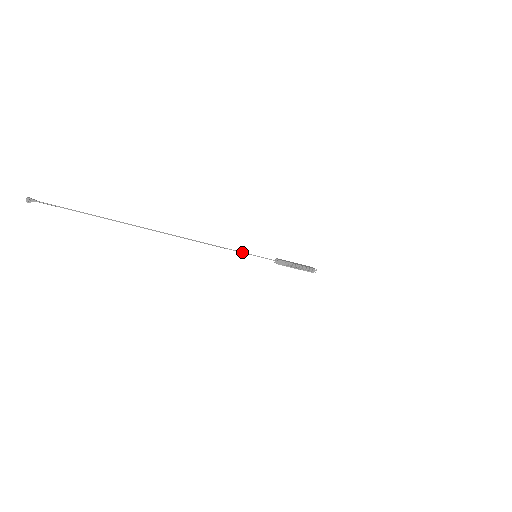
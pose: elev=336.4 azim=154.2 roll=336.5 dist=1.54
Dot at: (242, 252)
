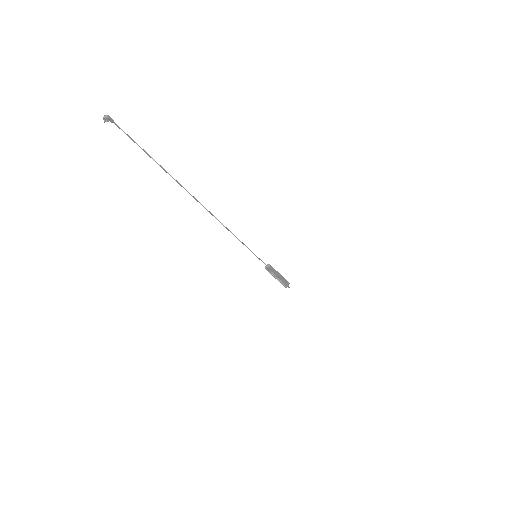
Dot at: (248, 248)
